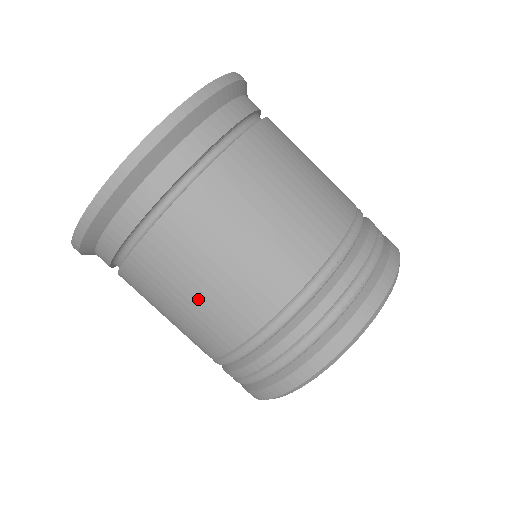
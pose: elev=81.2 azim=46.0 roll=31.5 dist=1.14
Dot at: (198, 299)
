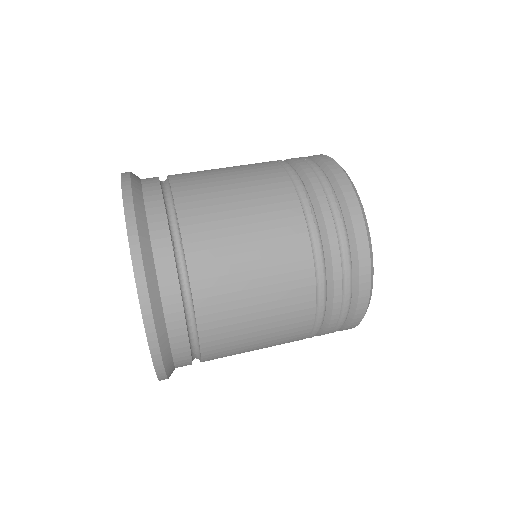
Dot at: (265, 311)
